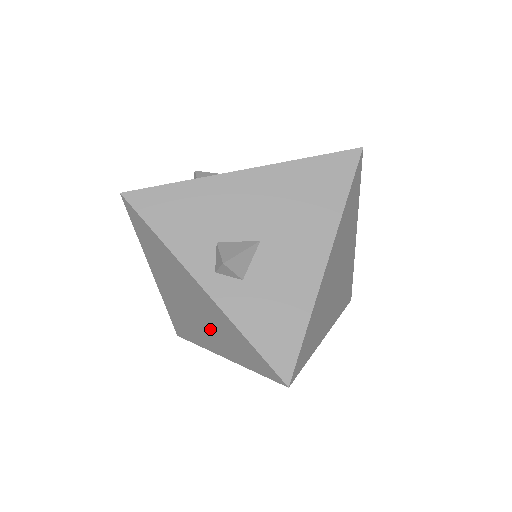
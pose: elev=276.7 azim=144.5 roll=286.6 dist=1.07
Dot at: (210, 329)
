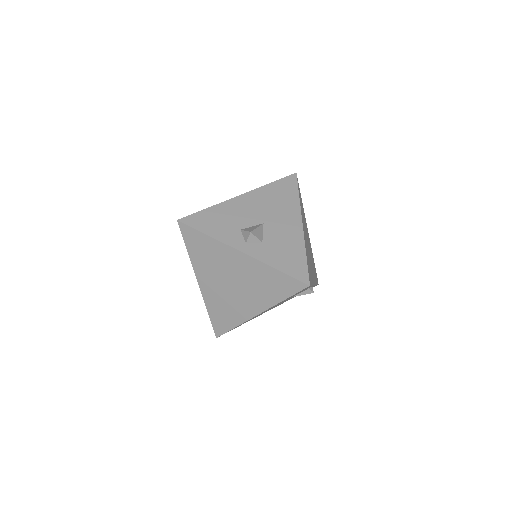
Dot at: (248, 291)
